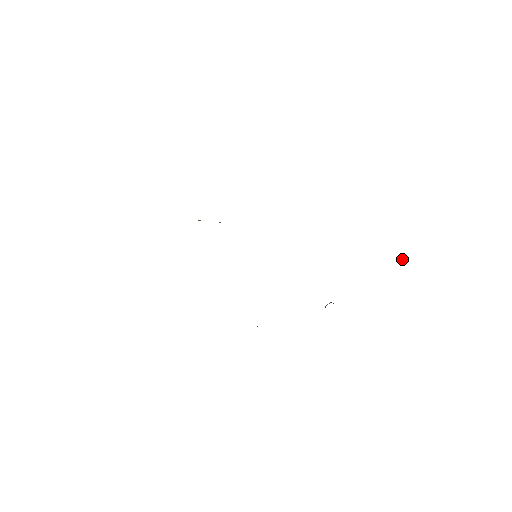
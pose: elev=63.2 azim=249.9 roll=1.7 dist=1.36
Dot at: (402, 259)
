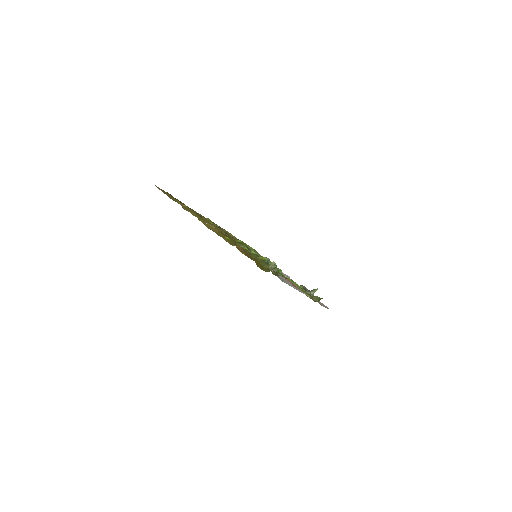
Dot at: occluded
